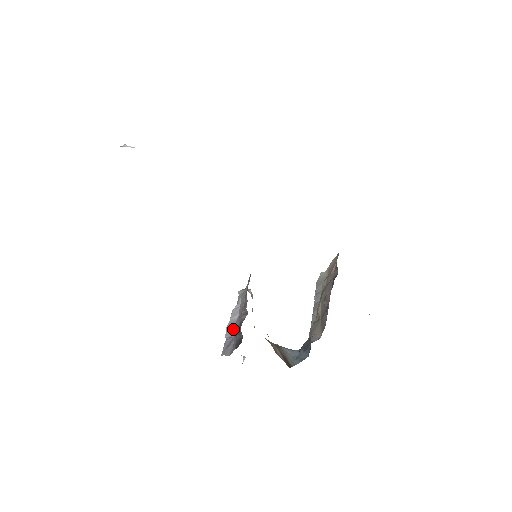
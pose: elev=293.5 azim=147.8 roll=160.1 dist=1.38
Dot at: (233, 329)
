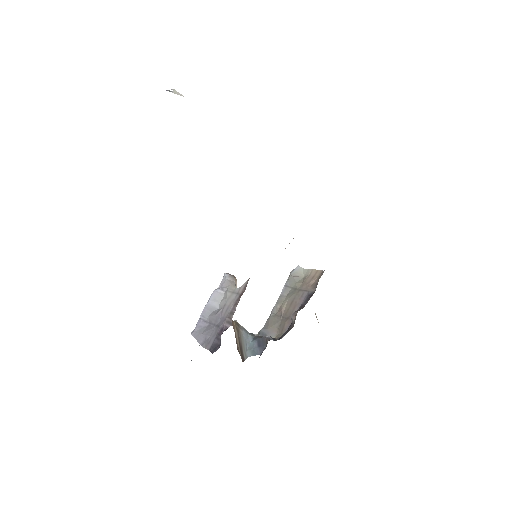
Dot at: (211, 318)
